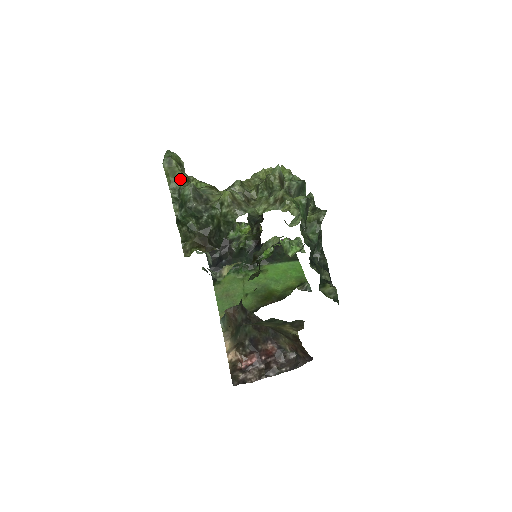
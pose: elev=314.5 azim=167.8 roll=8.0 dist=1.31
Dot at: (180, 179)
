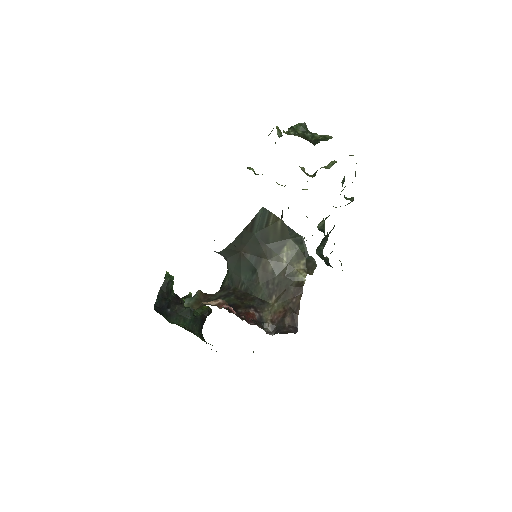
Dot at: occluded
